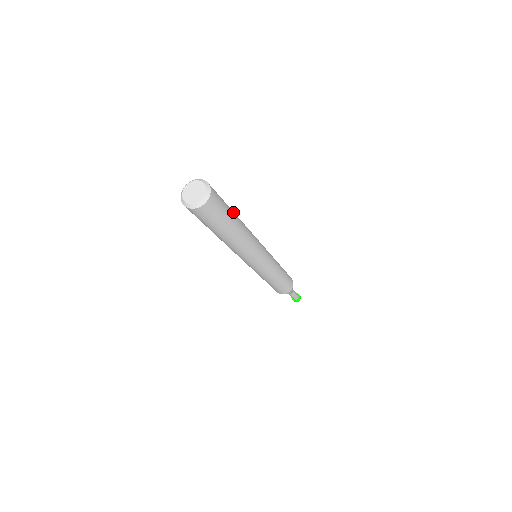
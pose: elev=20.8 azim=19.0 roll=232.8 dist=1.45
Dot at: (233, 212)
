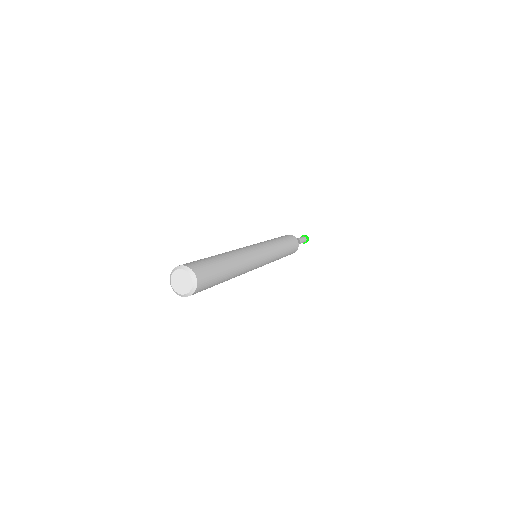
Dot at: (226, 272)
